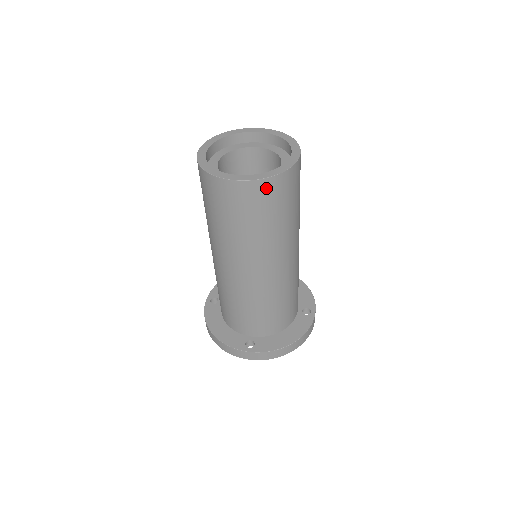
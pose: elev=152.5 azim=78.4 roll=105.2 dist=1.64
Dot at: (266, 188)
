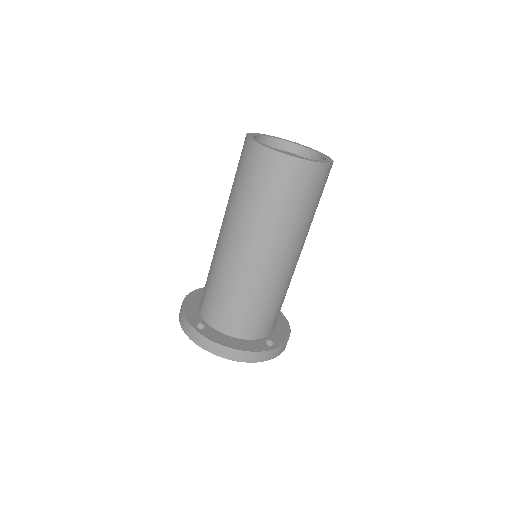
Dot at: occluded
